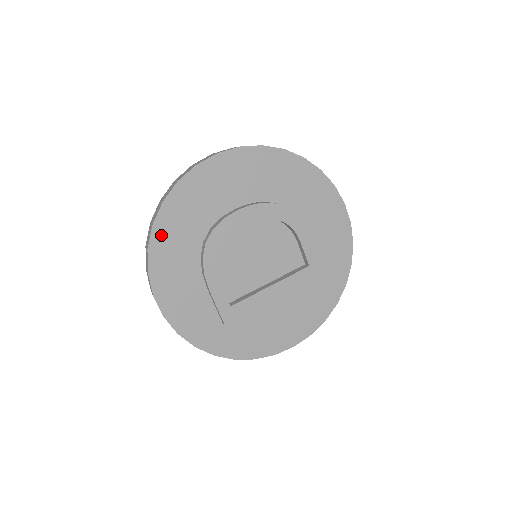
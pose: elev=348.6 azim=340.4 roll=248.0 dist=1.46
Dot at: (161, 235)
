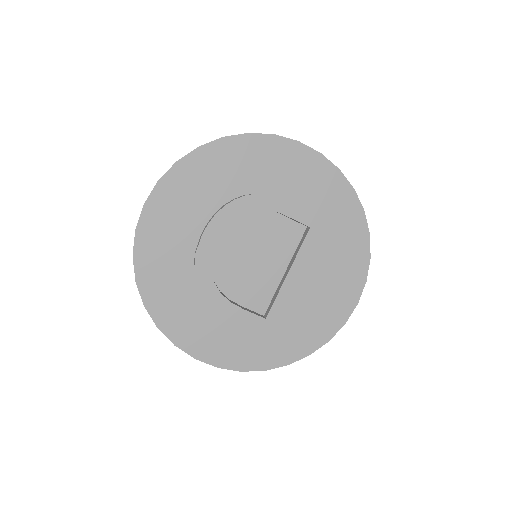
Dot at: (158, 308)
